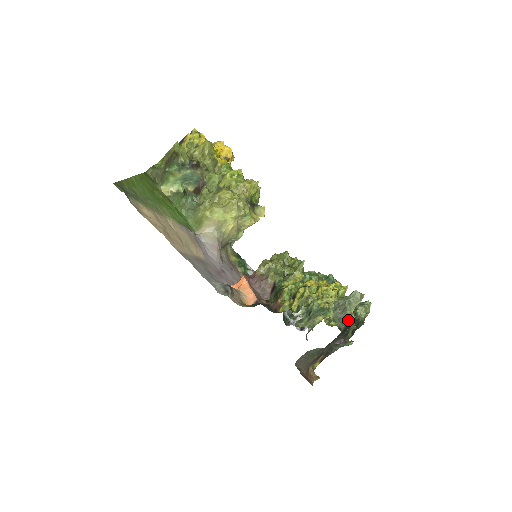
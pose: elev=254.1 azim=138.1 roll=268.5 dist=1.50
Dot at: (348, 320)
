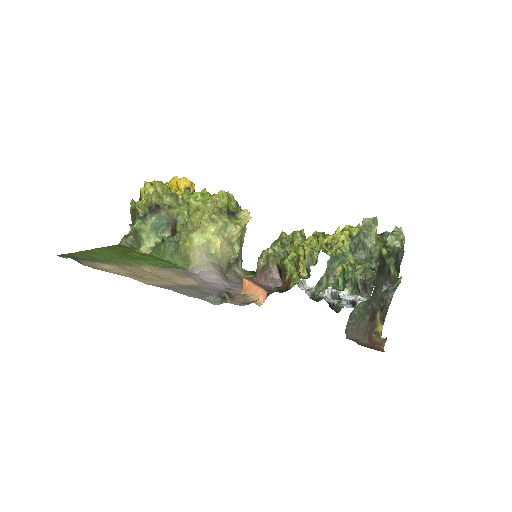
Dot at: (375, 254)
